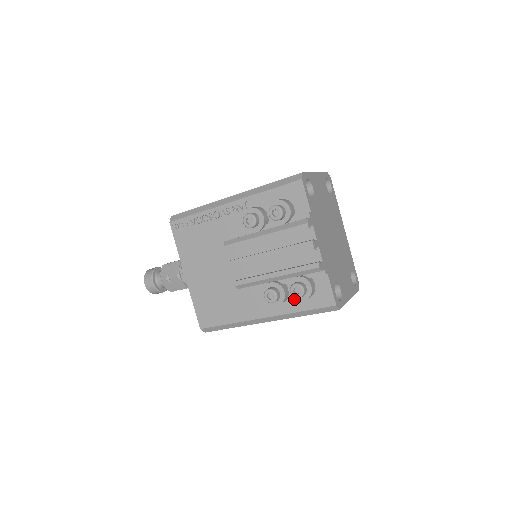
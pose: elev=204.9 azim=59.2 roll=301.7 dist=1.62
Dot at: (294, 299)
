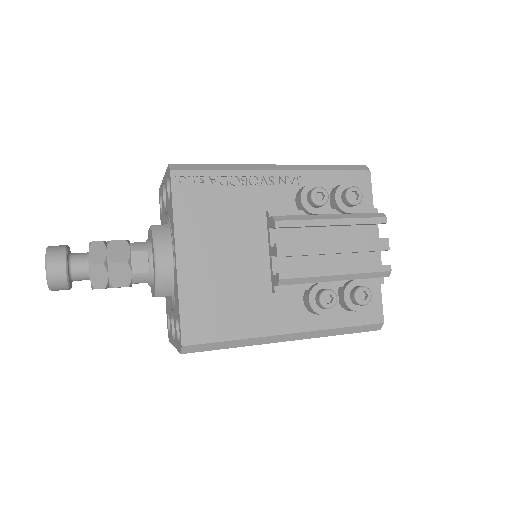
Dot at: (337, 310)
